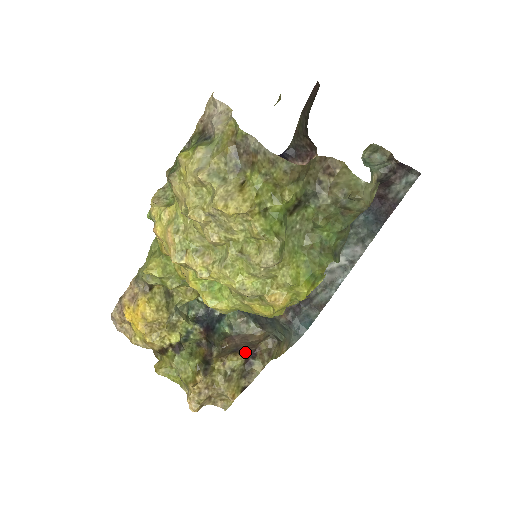
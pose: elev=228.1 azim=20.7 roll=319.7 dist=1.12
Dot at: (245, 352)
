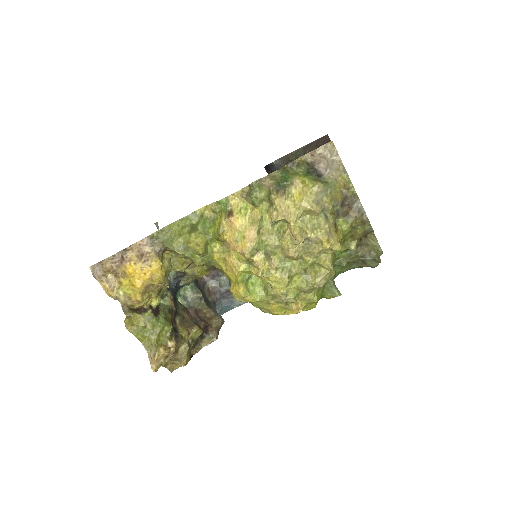
Dot at: (202, 326)
